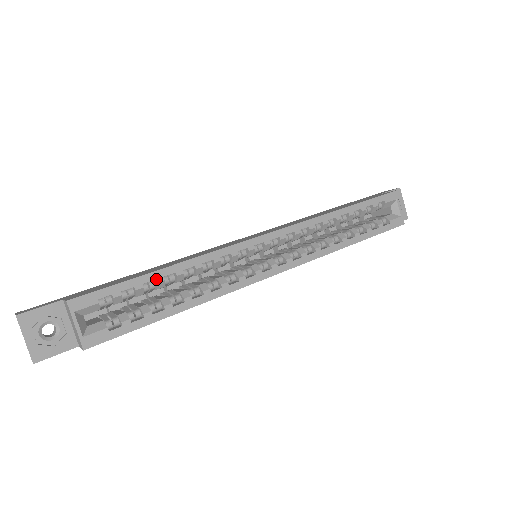
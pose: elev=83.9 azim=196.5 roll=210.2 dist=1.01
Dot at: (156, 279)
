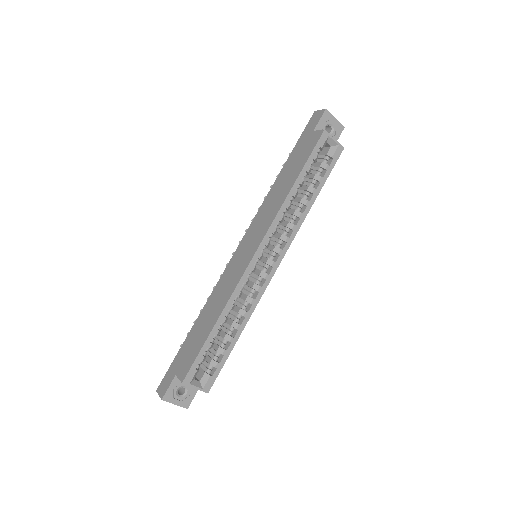
Dot at: (215, 334)
